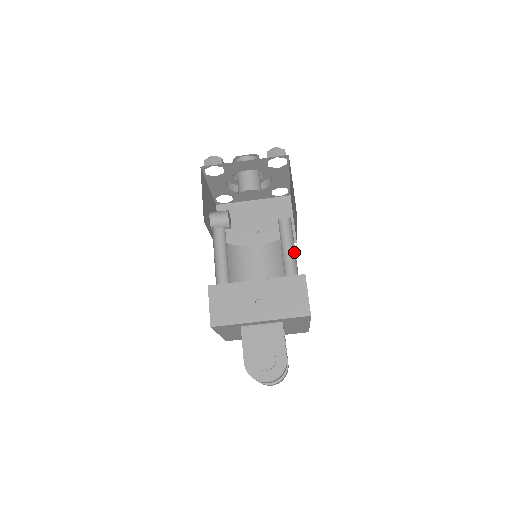
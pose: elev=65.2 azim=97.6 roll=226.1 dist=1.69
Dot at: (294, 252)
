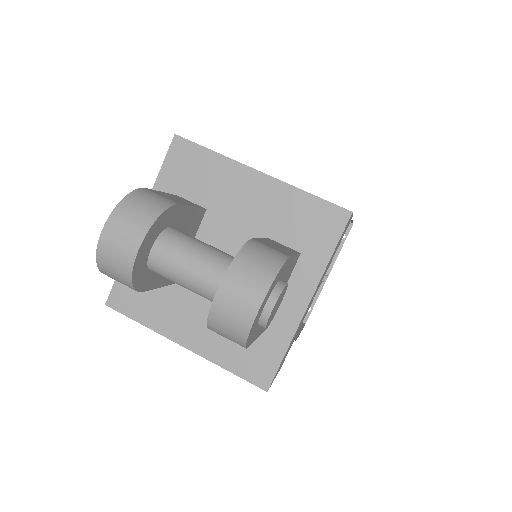
Dot at: occluded
